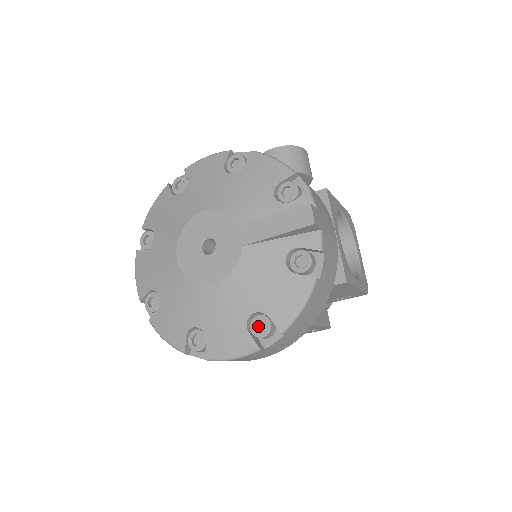
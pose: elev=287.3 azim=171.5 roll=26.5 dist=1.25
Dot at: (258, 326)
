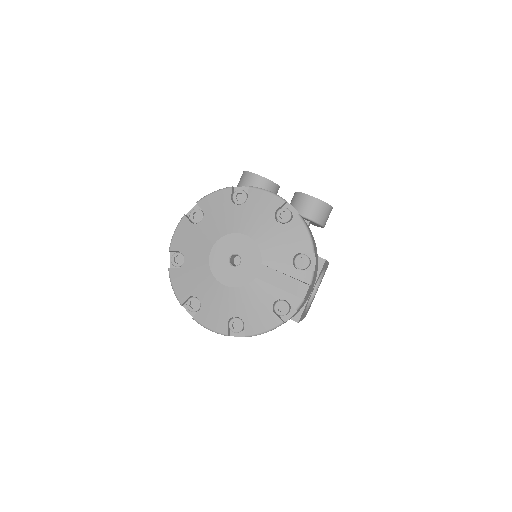
Dot at: (235, 323)
